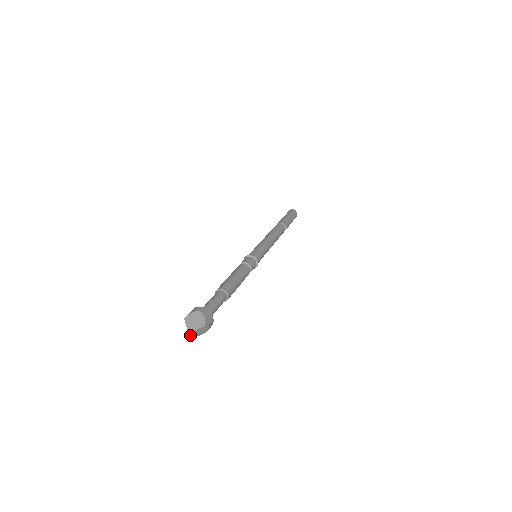
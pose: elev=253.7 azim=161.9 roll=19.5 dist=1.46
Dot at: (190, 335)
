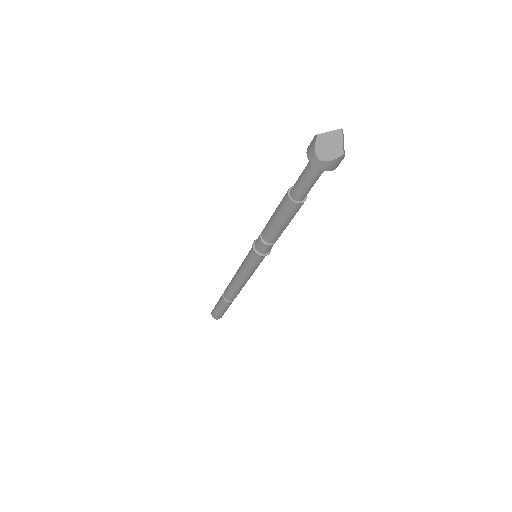
Dot at: (342, 140)
